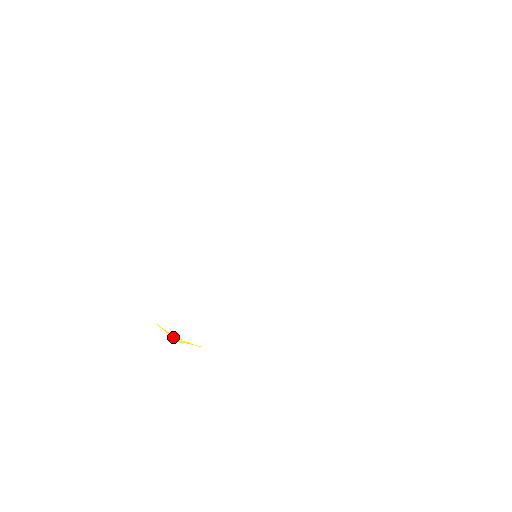
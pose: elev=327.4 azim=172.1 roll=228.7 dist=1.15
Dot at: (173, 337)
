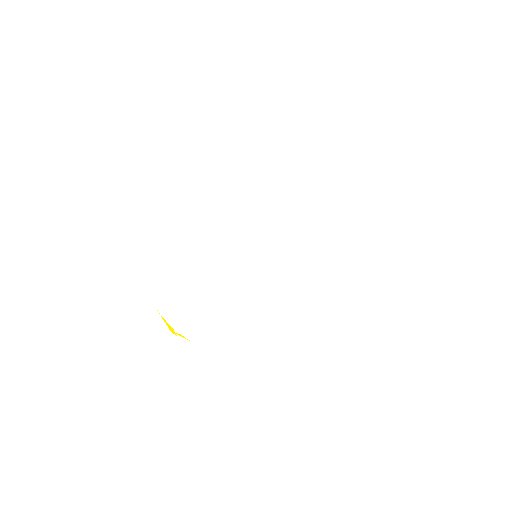
Dot at: (169, 327)
